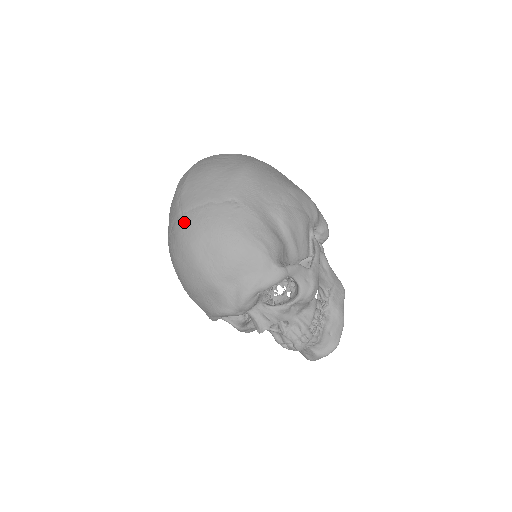
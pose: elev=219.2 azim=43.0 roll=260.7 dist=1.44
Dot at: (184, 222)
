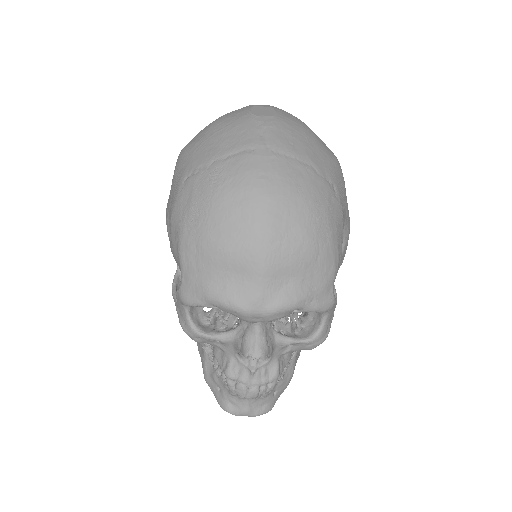
Dot at: (270, 162)
